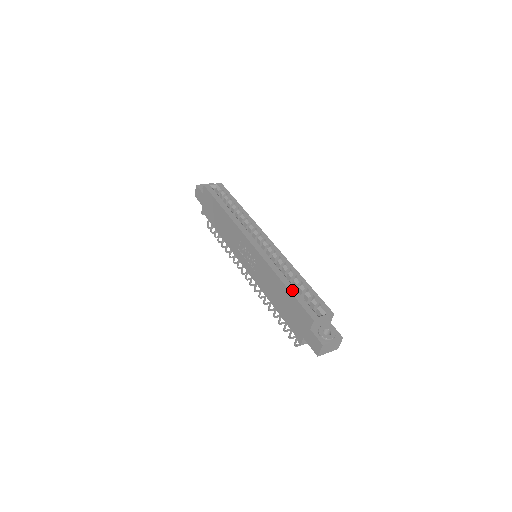
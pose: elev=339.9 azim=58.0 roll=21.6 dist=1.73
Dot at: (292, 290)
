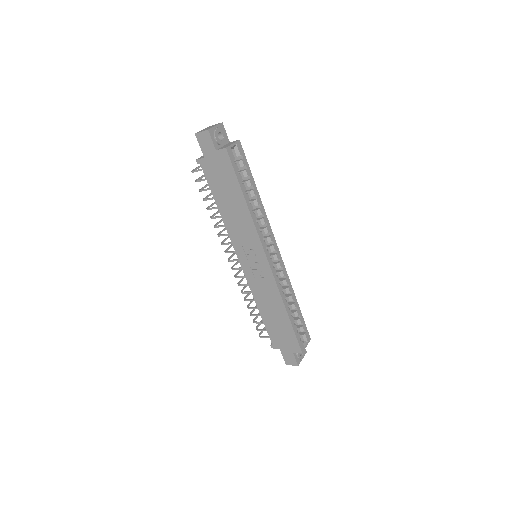
Dot at: (293, 322)
